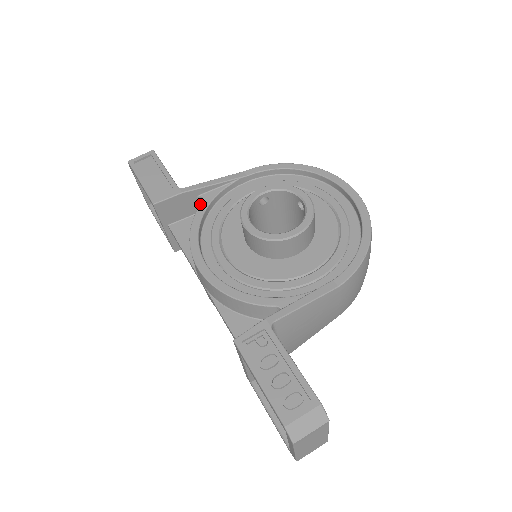
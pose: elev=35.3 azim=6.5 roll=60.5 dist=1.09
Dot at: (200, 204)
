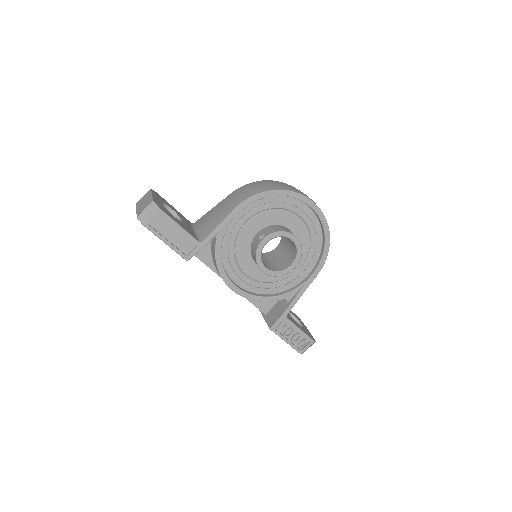
Dot at: (215, 243)
